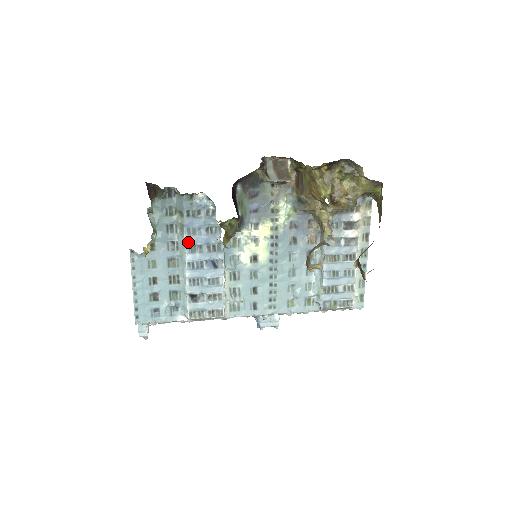
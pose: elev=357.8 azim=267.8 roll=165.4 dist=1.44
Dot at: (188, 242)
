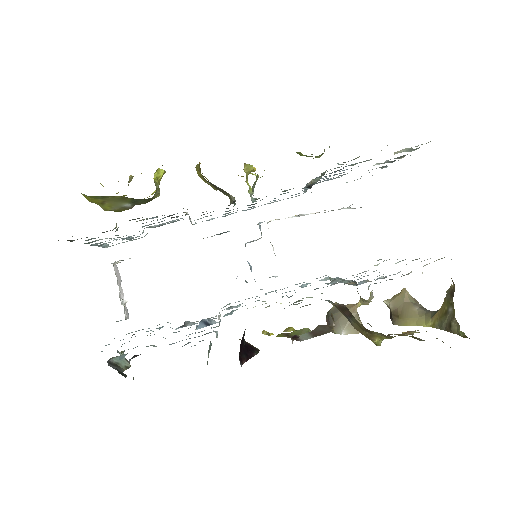
Dot at: occluded
